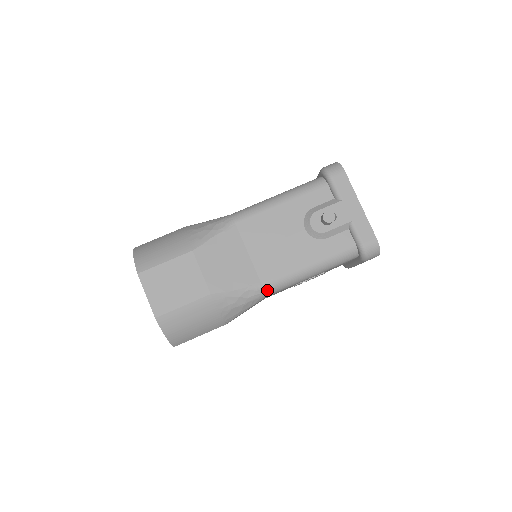
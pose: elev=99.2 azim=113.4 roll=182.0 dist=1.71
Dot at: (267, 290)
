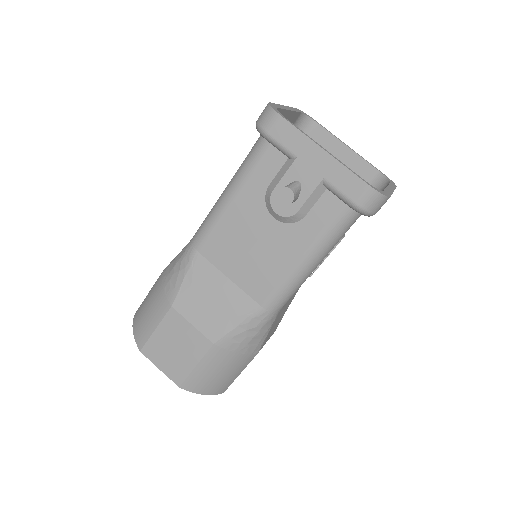
Dot at: (272, 309)
